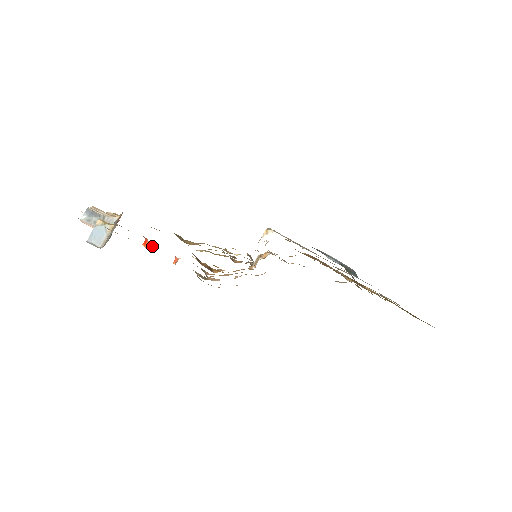
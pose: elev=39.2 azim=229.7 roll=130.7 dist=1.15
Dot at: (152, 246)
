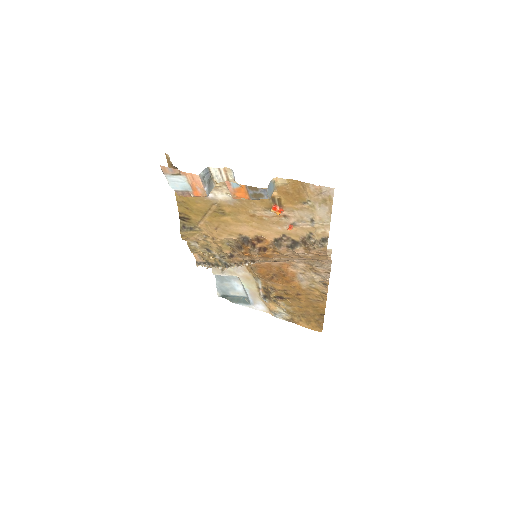
Dot at: (282, 212)
